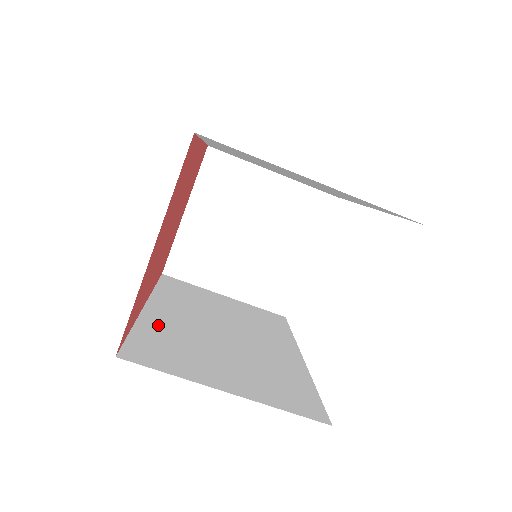
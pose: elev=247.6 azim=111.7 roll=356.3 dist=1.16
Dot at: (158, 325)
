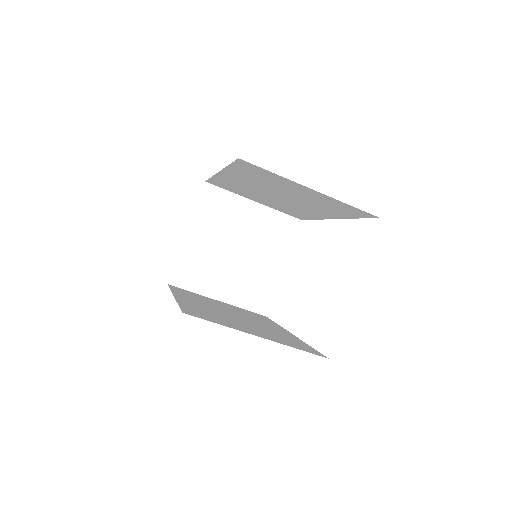
Dot at: (191, 305)
